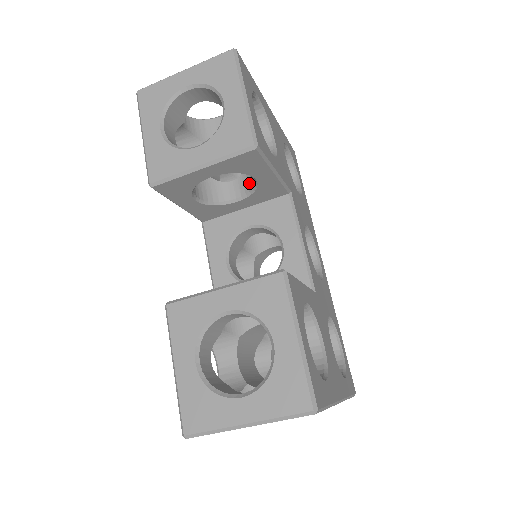
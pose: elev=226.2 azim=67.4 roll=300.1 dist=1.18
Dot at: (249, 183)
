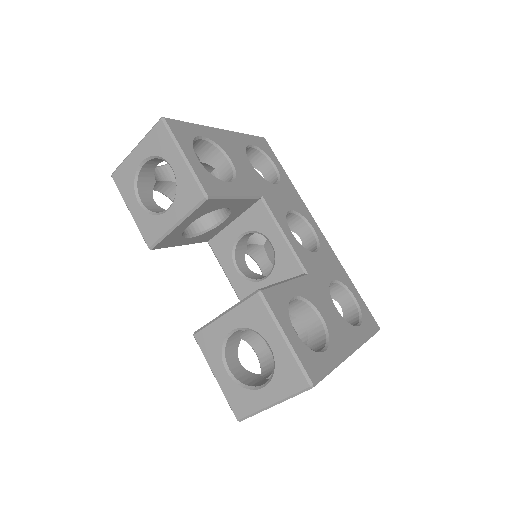
Dot at: occluded
